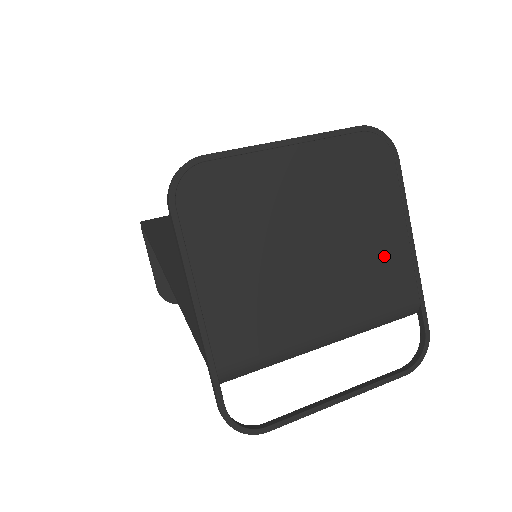
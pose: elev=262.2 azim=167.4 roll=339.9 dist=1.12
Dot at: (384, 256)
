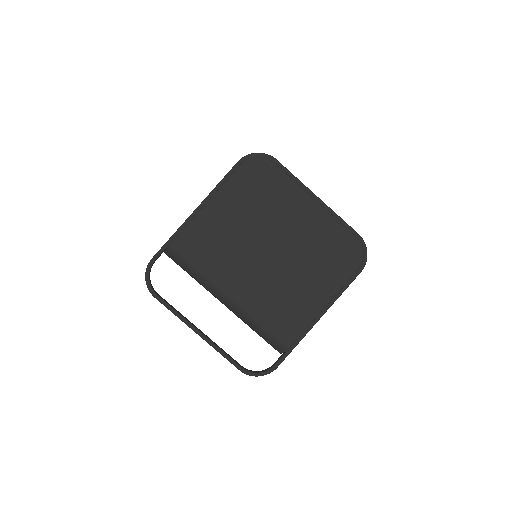
Dot at: (299, 302)
